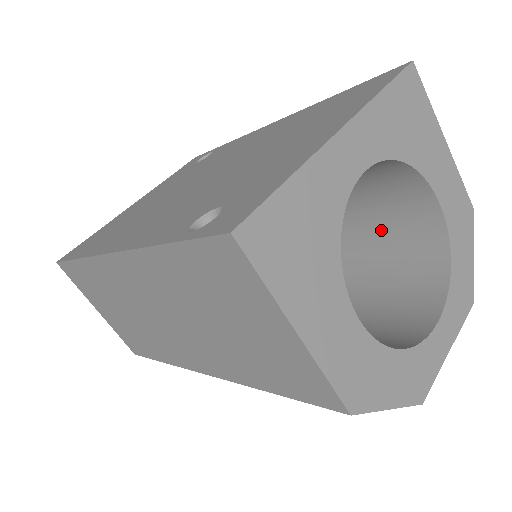
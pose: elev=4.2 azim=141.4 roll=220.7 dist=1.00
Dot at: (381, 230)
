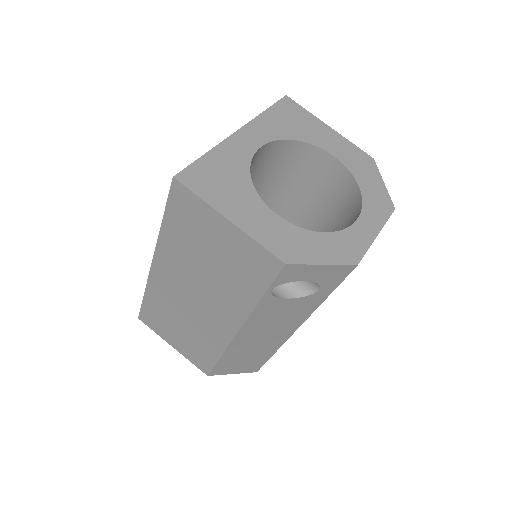
Dot at: (323, 199)
